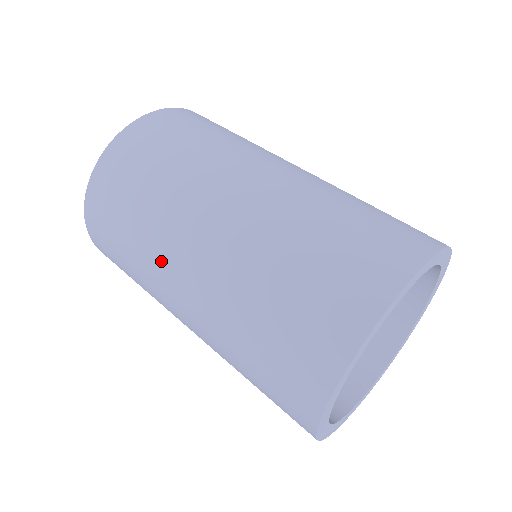
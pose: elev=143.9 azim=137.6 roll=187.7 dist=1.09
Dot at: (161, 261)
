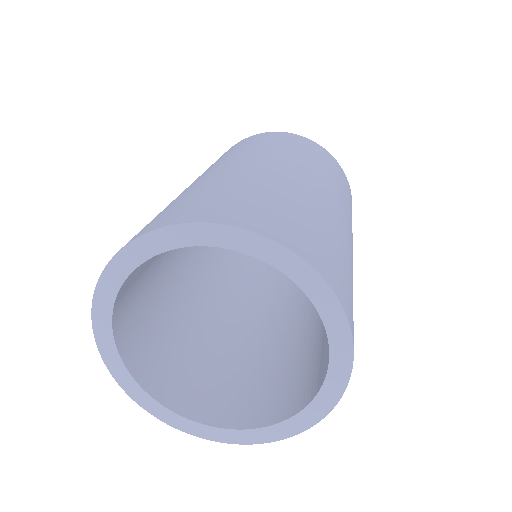
Dot at: occluded
